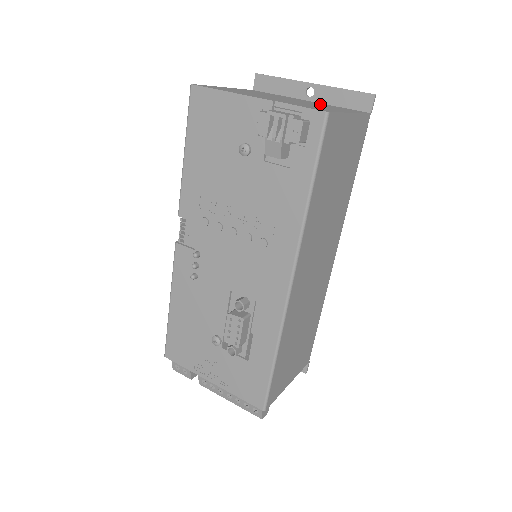
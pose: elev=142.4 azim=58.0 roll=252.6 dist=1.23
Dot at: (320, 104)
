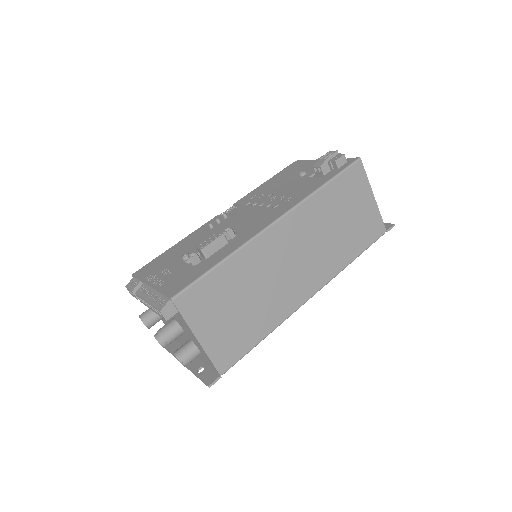
Dot at: occluded
